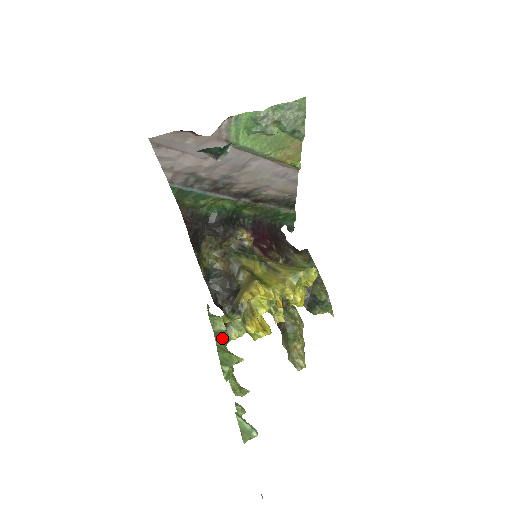
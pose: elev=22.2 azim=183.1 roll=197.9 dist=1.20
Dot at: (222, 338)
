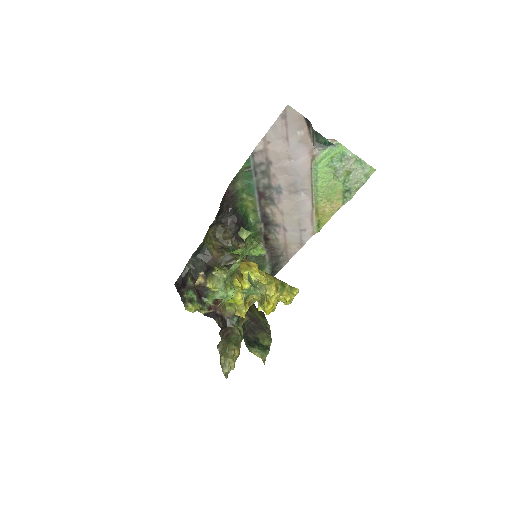
Dot at: occluded
